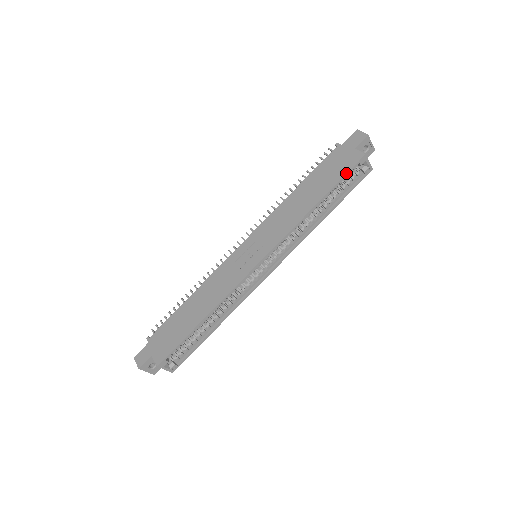
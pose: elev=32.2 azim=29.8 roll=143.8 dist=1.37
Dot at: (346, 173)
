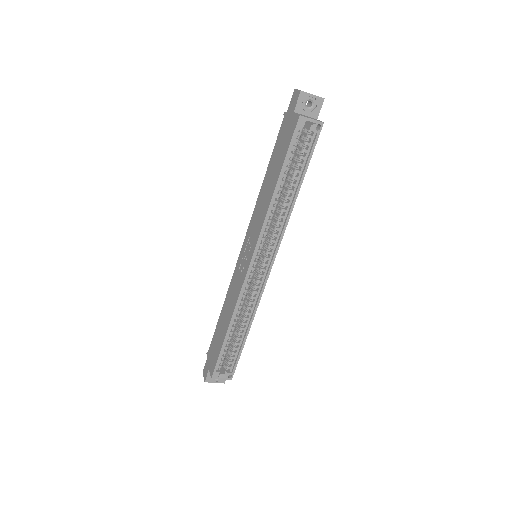
Dot at: (289, 144)
